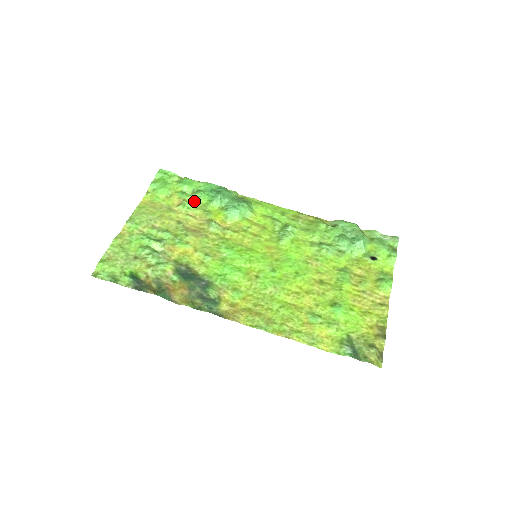
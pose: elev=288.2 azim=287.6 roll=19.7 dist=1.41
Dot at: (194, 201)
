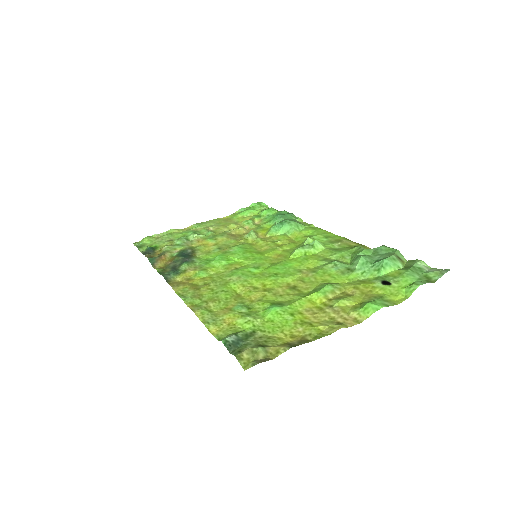
Dot at: (260, 221)
